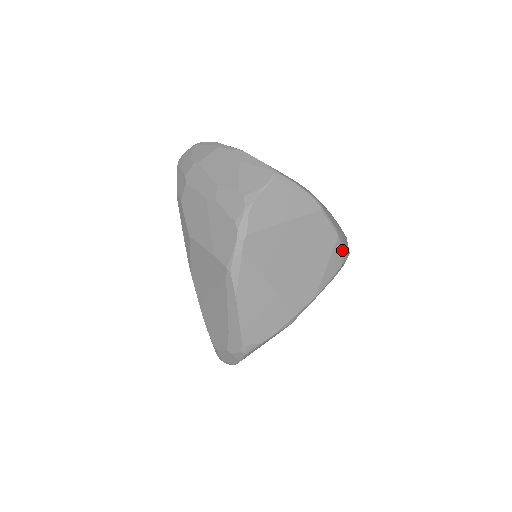
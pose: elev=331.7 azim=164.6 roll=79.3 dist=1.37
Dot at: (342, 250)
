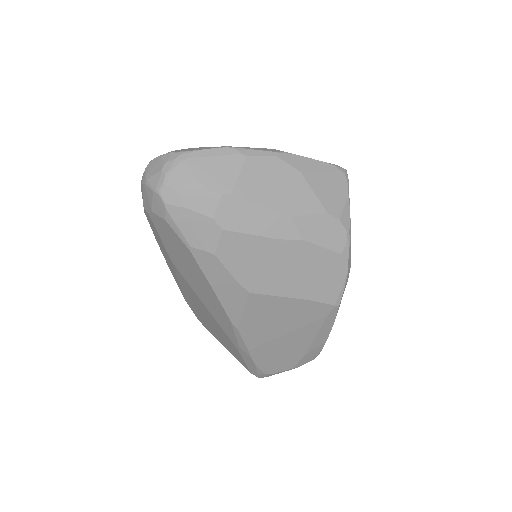
Dot at: occluded
